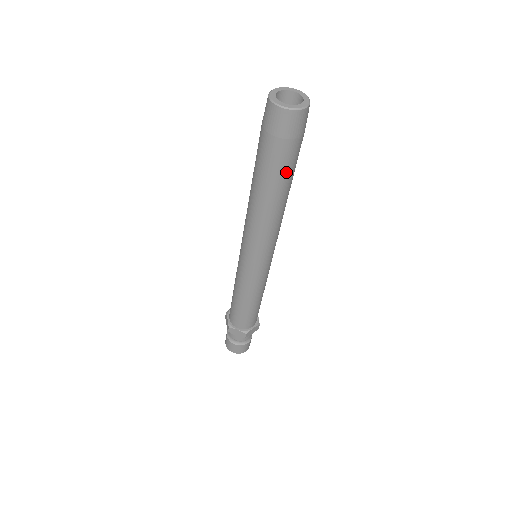
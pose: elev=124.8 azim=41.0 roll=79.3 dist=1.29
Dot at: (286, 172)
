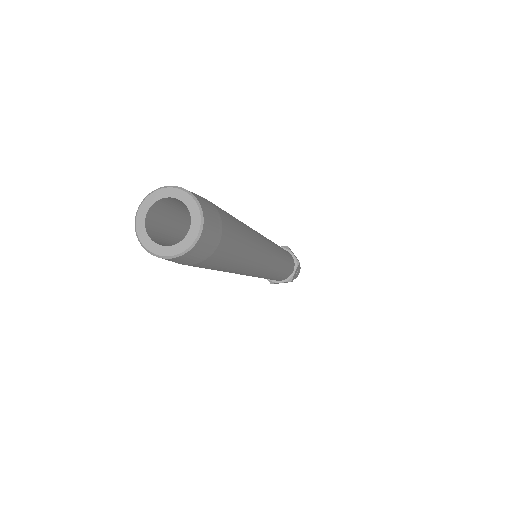
Dot at: (232, 256)
